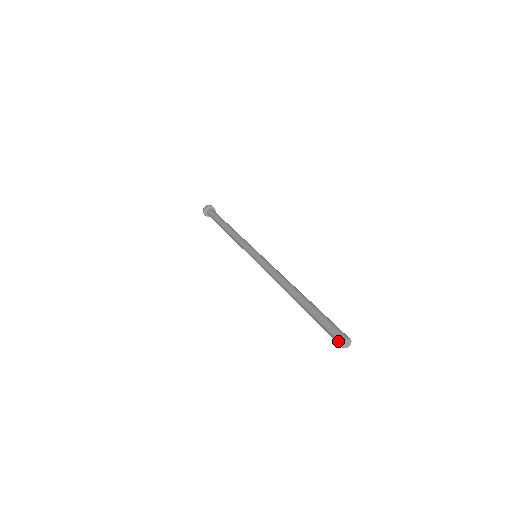
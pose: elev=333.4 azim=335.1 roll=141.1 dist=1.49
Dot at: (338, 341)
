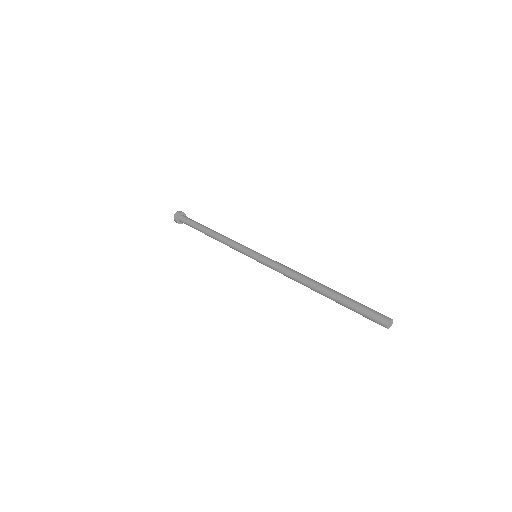
Dot at: (382, 322)
